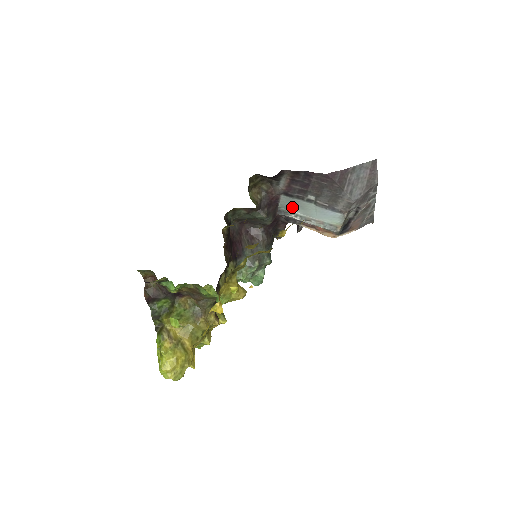
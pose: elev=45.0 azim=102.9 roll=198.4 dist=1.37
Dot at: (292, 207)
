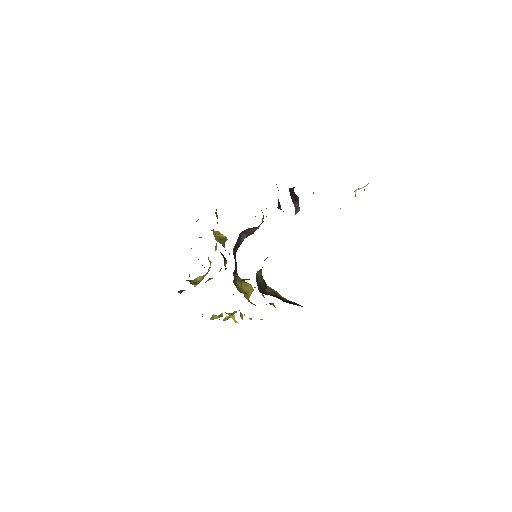
Dot at: occluded
